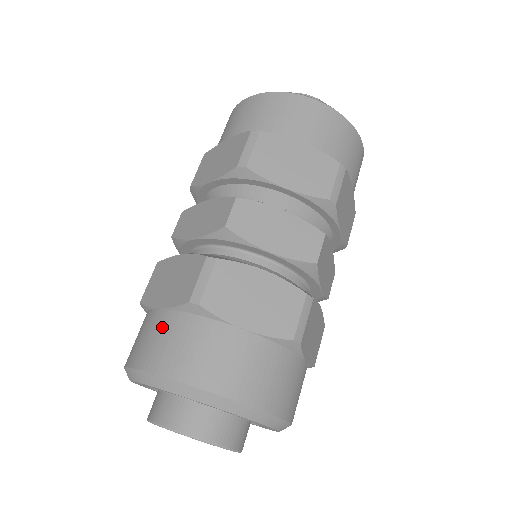
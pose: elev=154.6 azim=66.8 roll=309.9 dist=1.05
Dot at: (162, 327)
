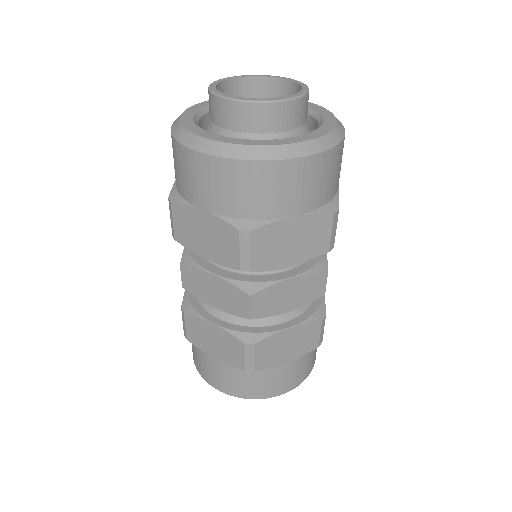
Dot at: (226, 373)
